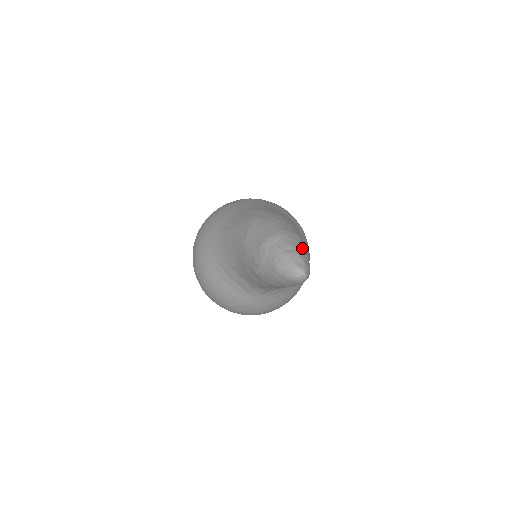
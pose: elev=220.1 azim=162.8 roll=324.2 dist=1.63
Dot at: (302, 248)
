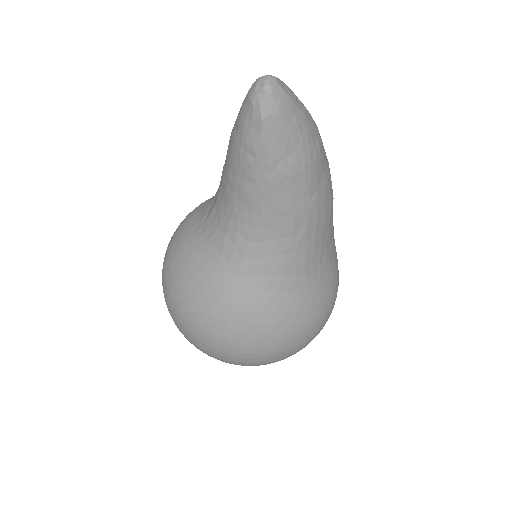
Dot at: (305, 124)
